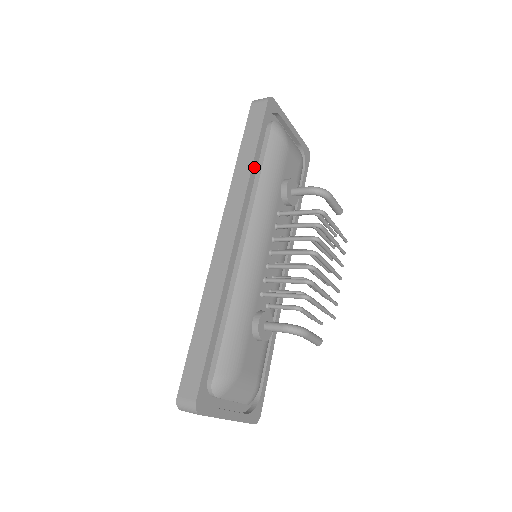
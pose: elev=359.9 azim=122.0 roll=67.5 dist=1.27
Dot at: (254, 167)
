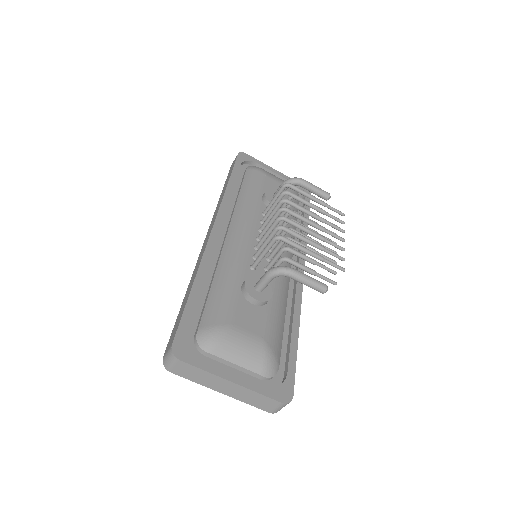
Dot at: (229, 189)
